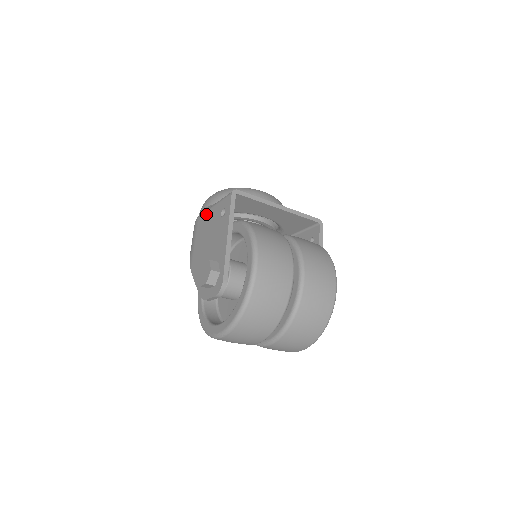
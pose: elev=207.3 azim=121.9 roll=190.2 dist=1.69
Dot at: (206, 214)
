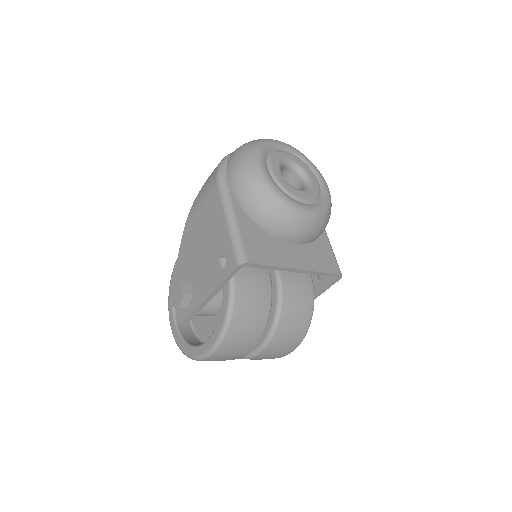
Dot at: (220, 210)
